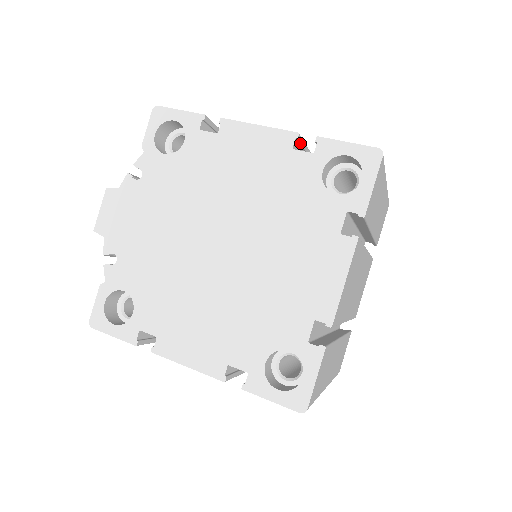
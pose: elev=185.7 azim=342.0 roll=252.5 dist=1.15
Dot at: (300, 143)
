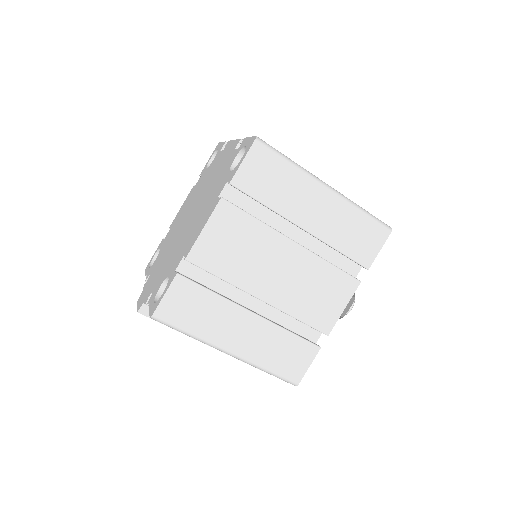
Dot at: occluded
